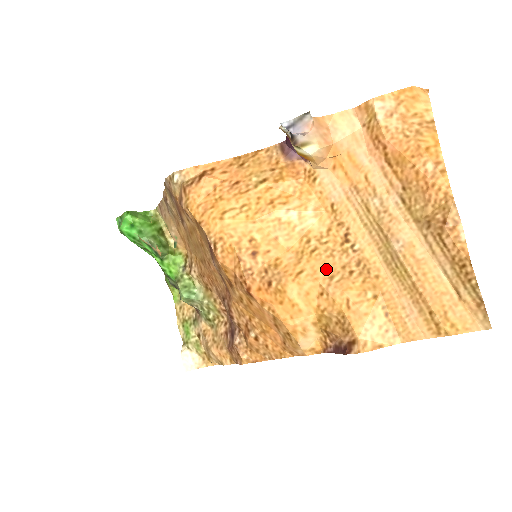
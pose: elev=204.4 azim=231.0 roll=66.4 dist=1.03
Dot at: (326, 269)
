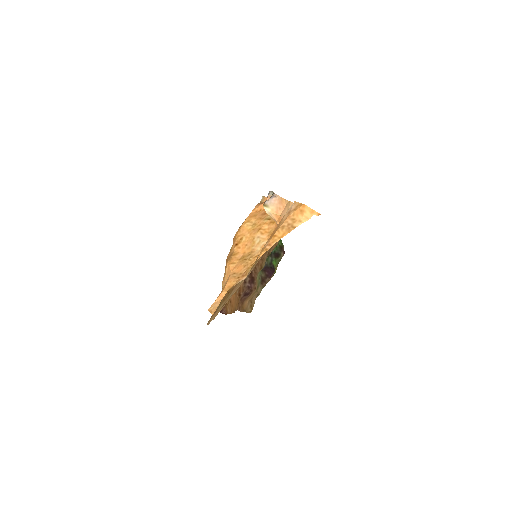
Dot at: (238, 269)
